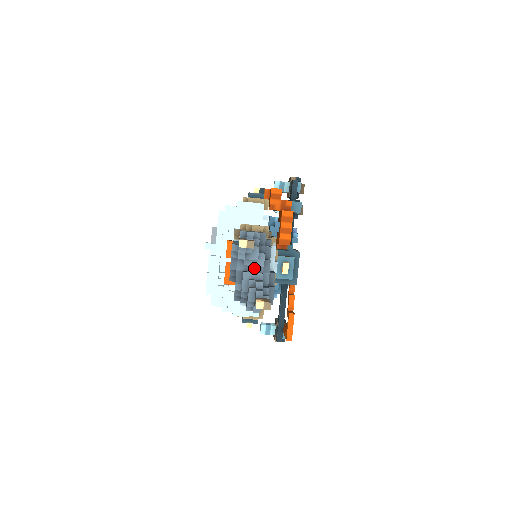
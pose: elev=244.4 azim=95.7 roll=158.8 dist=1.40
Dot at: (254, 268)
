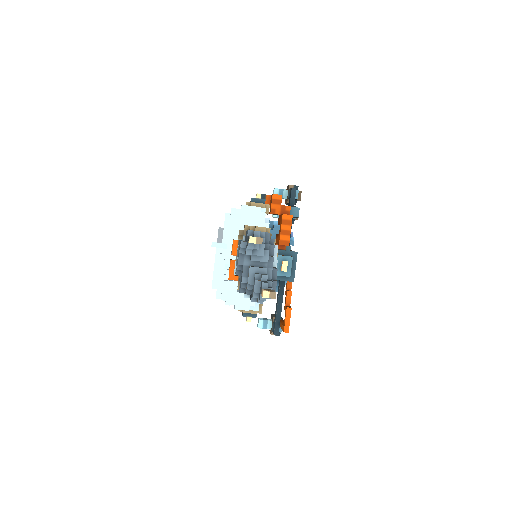
Dot at: (259, 263)
